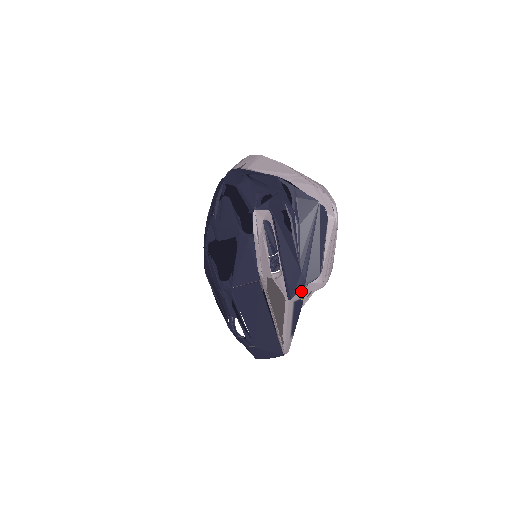
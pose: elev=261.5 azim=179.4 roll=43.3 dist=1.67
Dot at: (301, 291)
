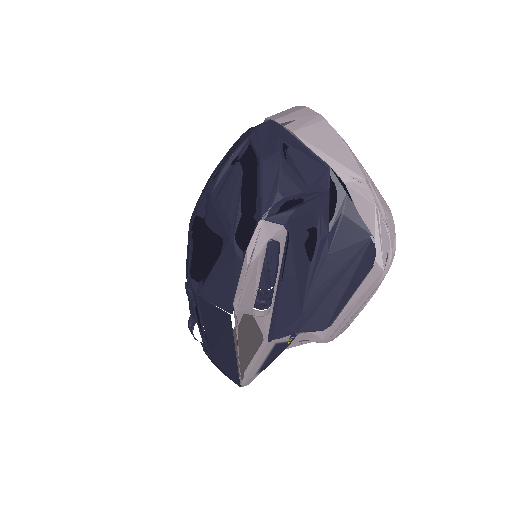
Dot at: (291, 335)
